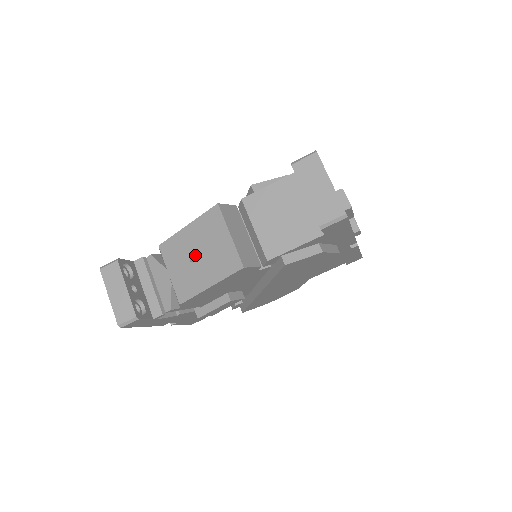
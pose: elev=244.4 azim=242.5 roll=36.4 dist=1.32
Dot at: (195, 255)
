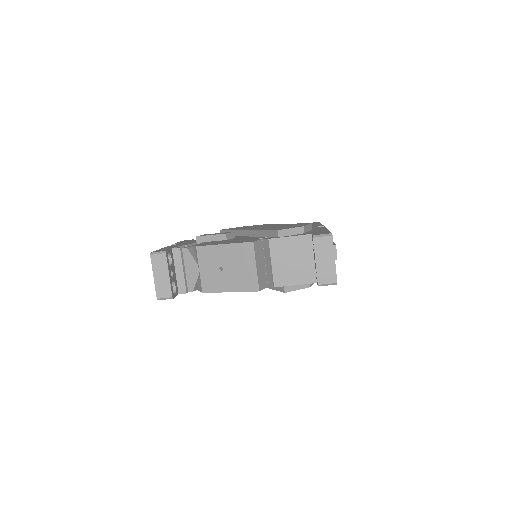
Dot at: (225, 267)
